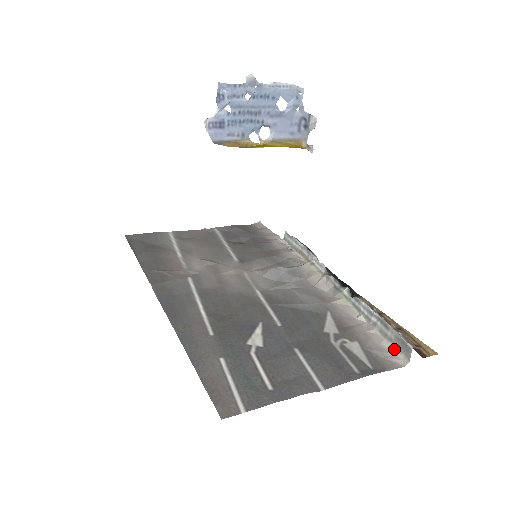
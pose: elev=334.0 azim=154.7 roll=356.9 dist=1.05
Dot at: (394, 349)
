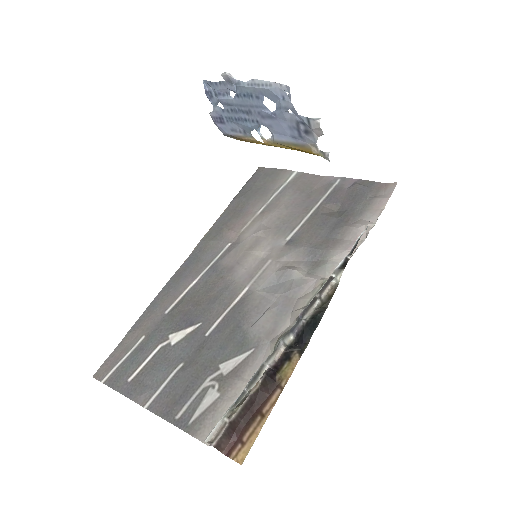
Dot at: occluded
